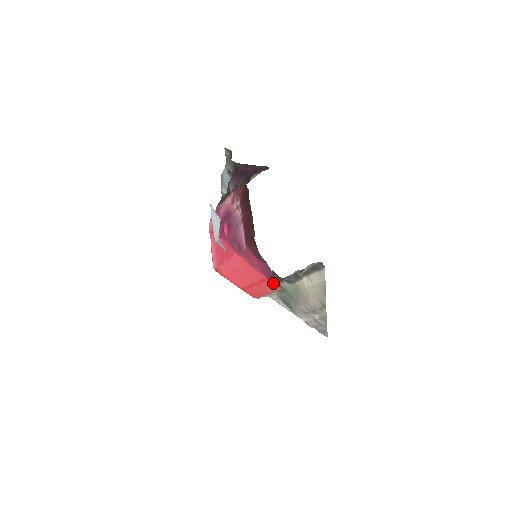
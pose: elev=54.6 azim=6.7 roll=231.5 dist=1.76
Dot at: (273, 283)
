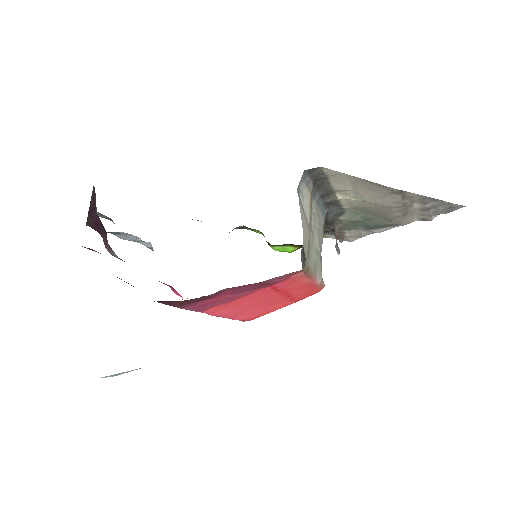
Dot at: (283, 281)
